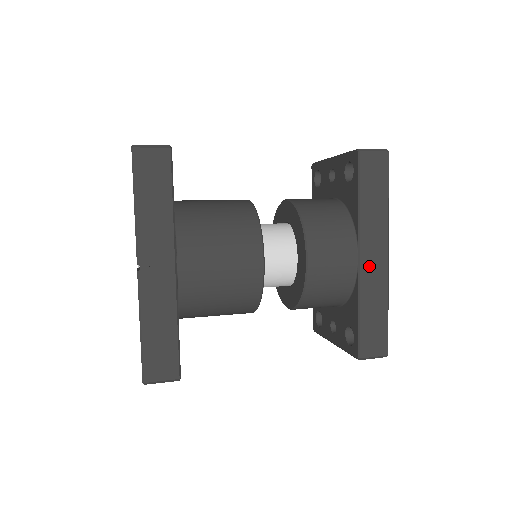
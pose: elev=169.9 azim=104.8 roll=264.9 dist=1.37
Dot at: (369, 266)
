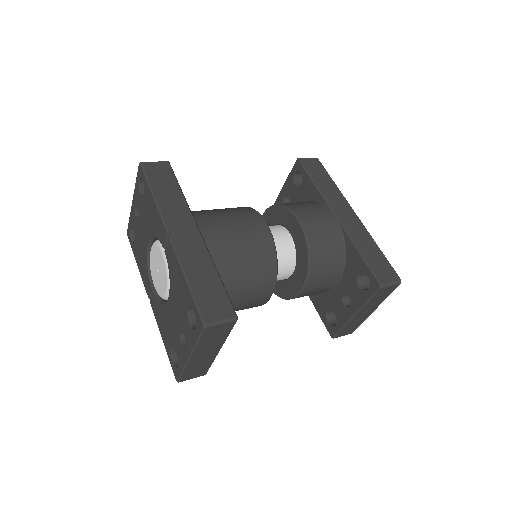
Dot at: (346, 221)
